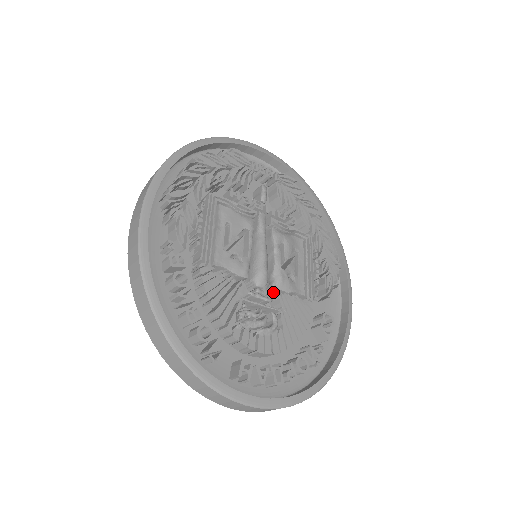
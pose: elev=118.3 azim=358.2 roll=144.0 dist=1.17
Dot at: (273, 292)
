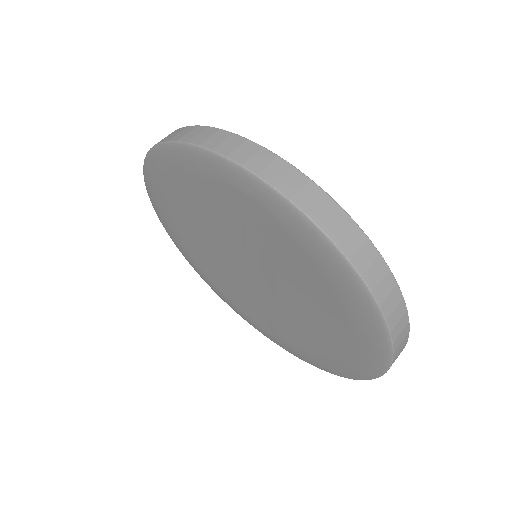
Dot at: occluded
